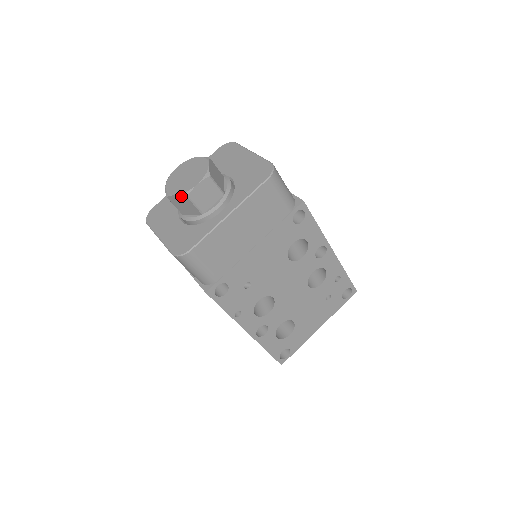
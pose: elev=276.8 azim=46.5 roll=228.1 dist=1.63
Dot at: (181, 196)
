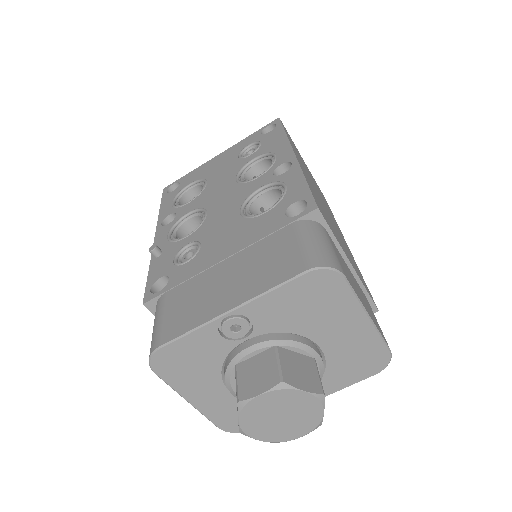
Dot at: (269, 441)
